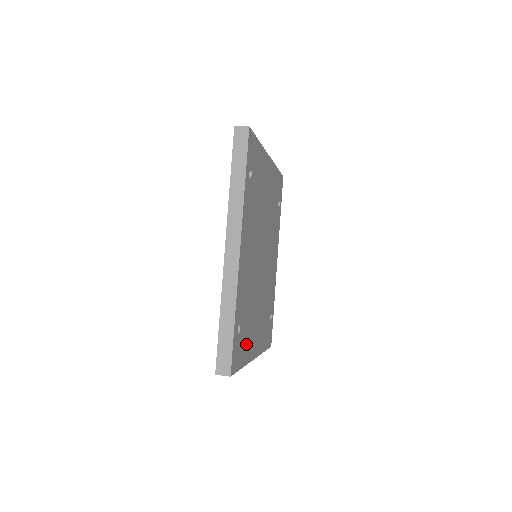
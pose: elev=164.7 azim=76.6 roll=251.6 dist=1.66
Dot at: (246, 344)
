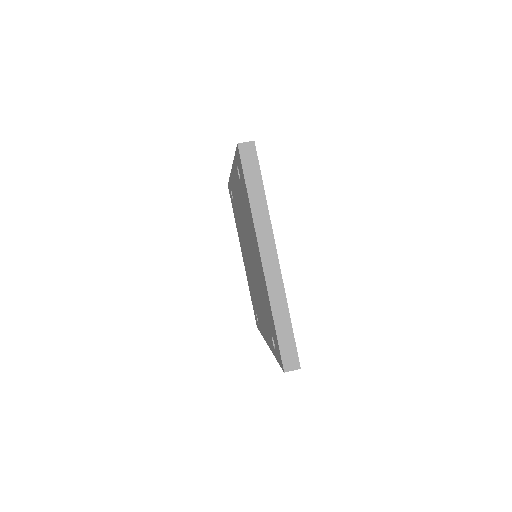
Dot at: occluded
